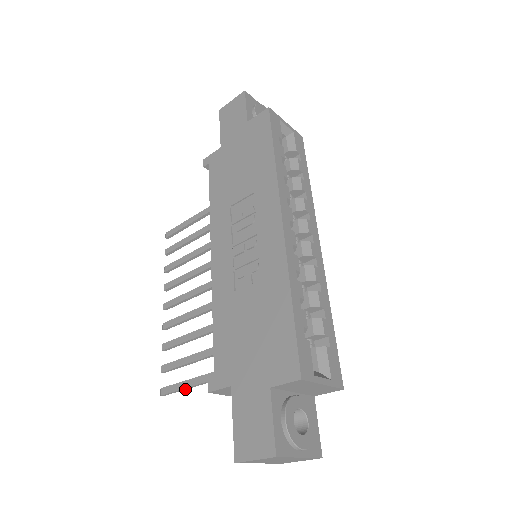
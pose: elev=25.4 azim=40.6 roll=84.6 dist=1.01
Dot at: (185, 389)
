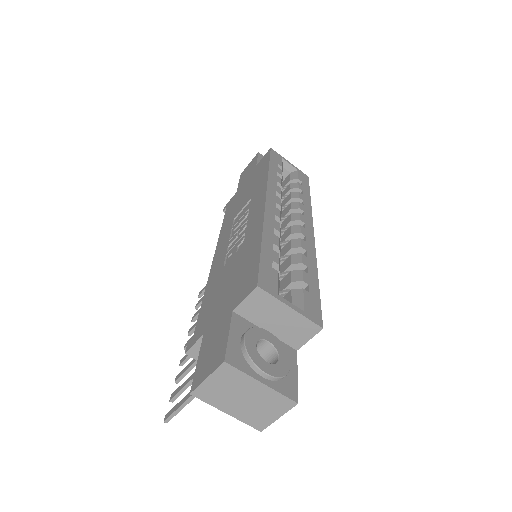
Dot at: occluded
